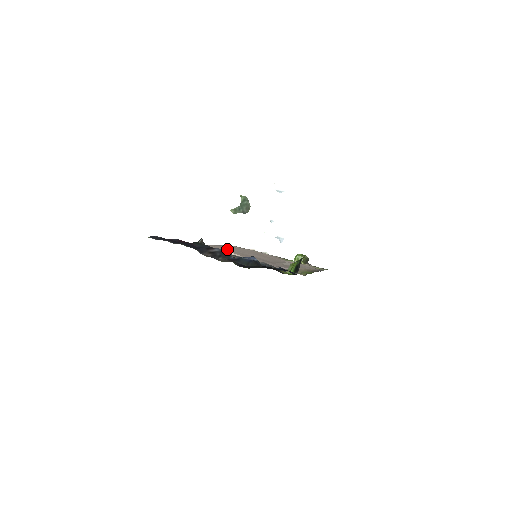
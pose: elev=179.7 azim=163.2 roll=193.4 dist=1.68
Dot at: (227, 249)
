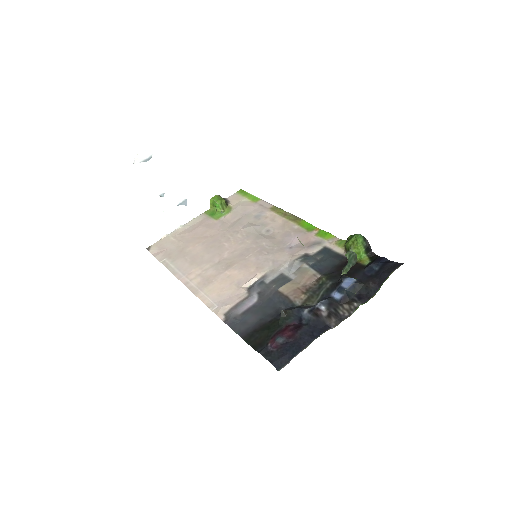
Dot at: (206, 273)
